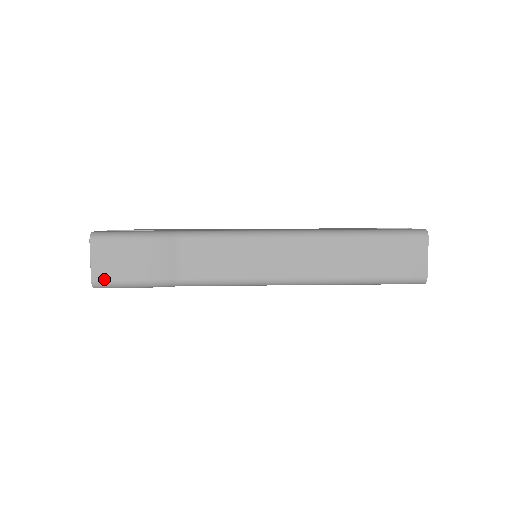
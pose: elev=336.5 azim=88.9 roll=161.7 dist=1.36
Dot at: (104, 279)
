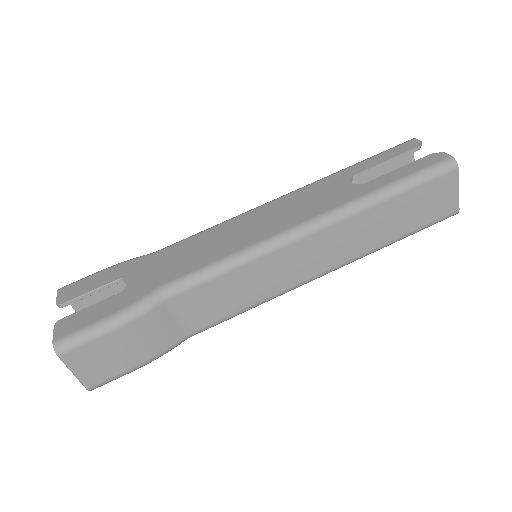
Dot at: (101, 381)
